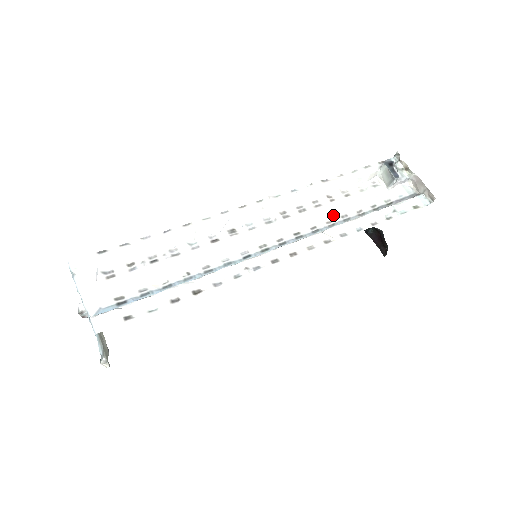
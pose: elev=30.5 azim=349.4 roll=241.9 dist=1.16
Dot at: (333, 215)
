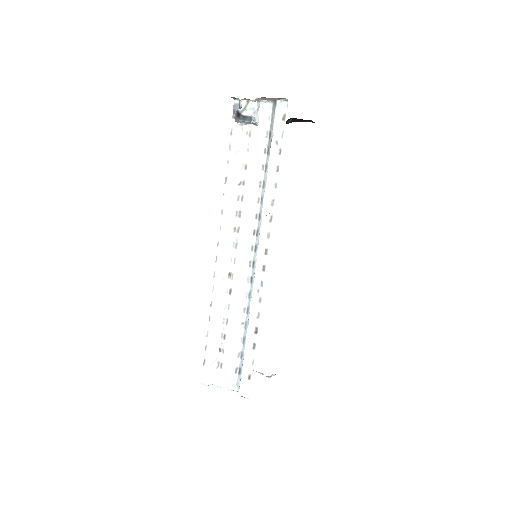
Dot at: (255, 193)
